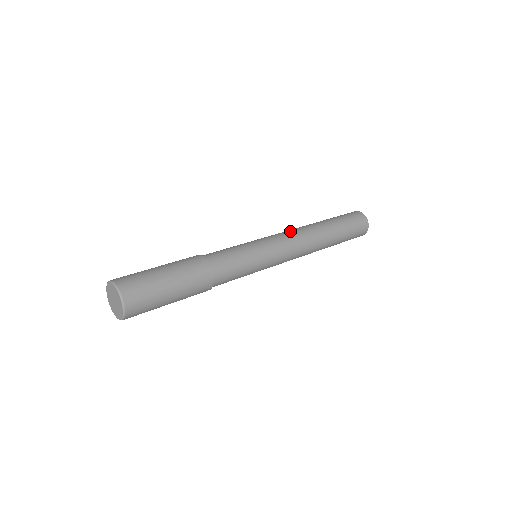
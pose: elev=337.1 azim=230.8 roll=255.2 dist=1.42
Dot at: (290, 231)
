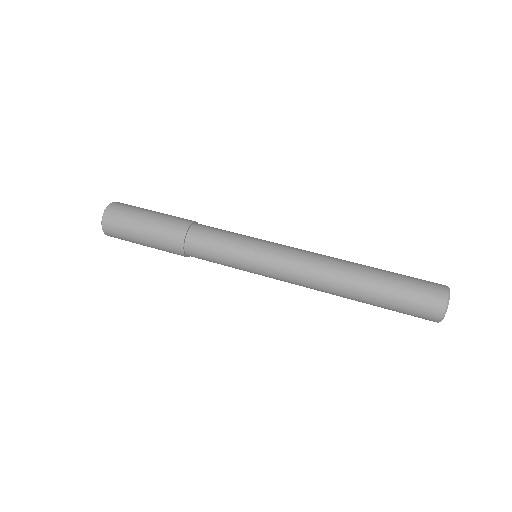
Dot at: (304, 270)
